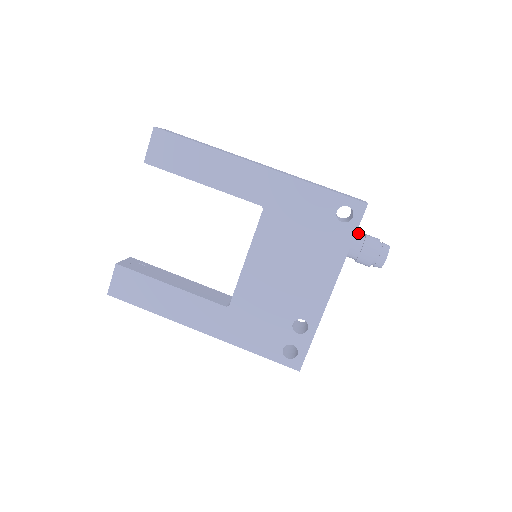
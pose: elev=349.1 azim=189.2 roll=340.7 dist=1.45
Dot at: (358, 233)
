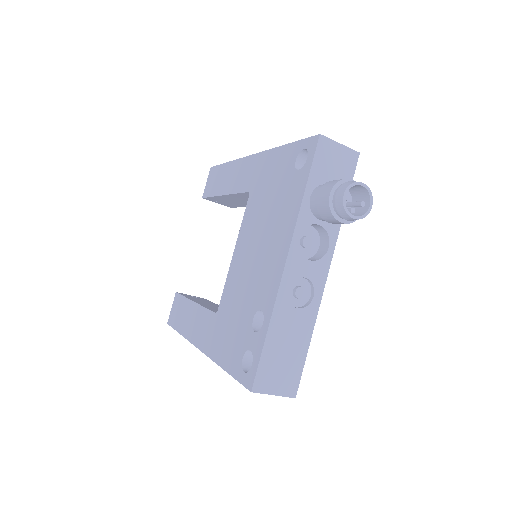
Dot at: occluded
